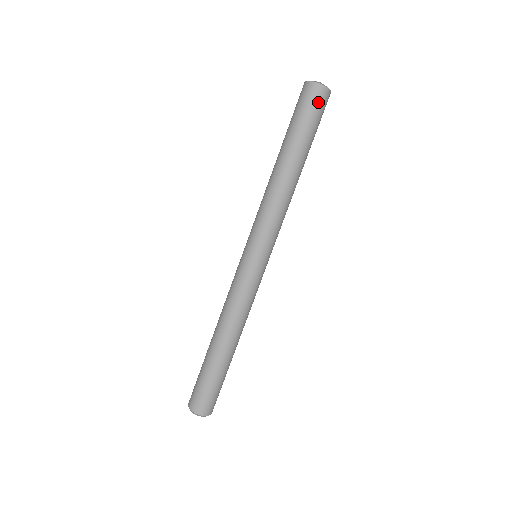
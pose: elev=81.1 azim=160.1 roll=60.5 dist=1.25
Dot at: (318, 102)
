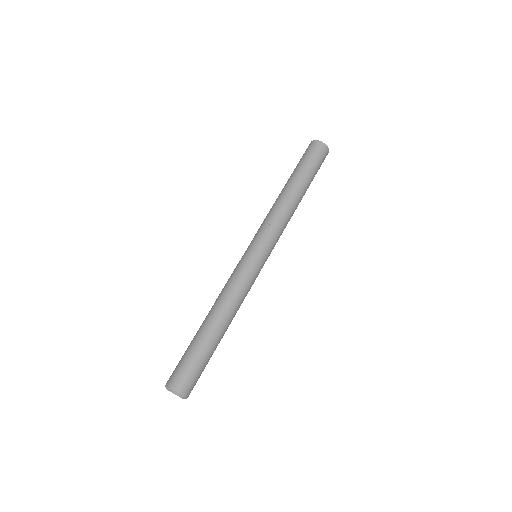
Dot at: (320, 153)
